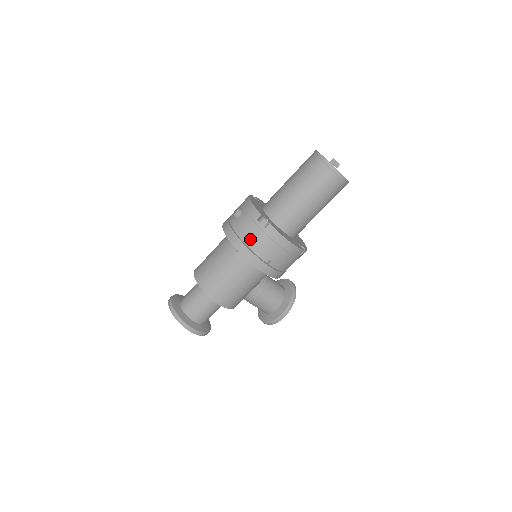
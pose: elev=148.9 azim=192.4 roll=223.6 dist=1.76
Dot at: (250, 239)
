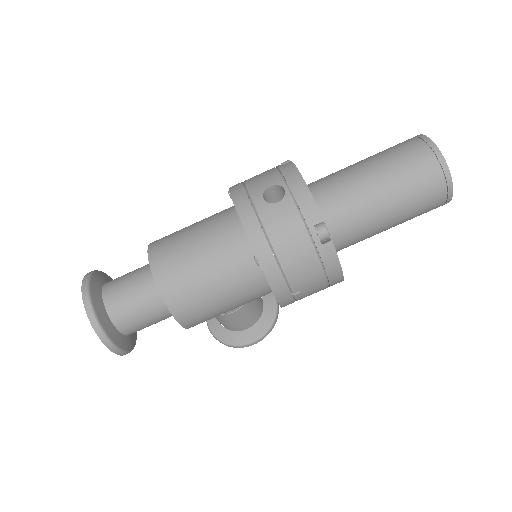
Dot at: (289, 253)
